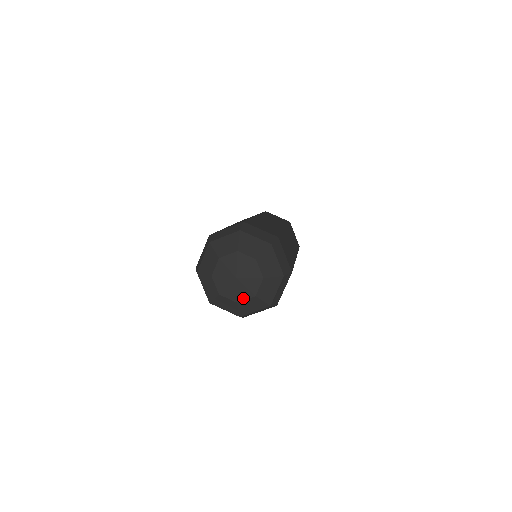
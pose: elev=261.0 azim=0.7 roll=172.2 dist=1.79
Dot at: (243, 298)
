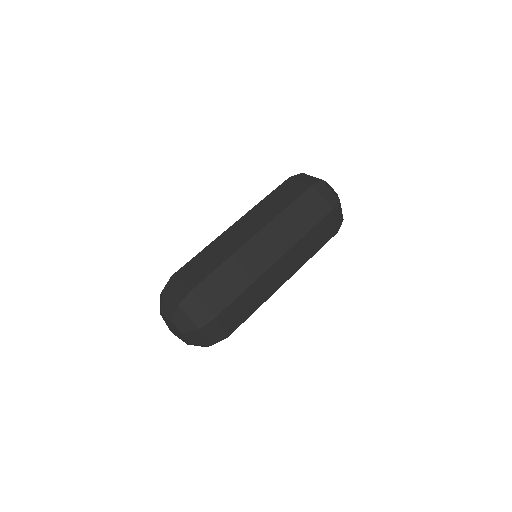
Dot at: occluded
